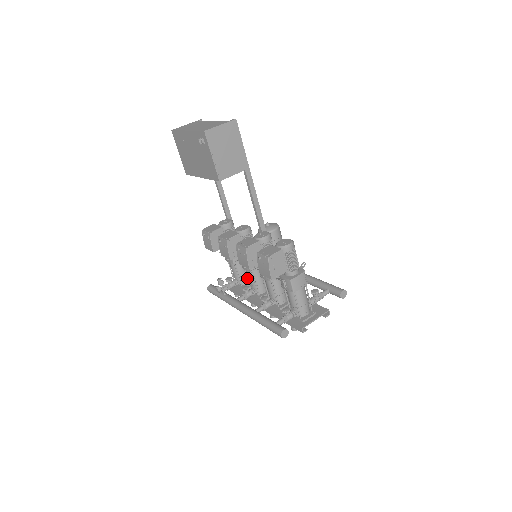
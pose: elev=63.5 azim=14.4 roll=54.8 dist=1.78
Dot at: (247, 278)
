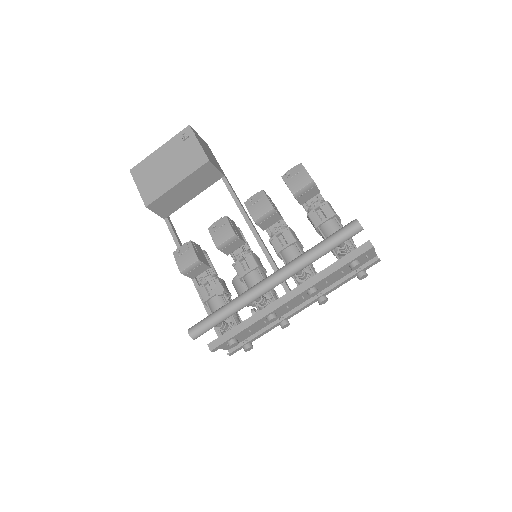
Dot at: occluded
